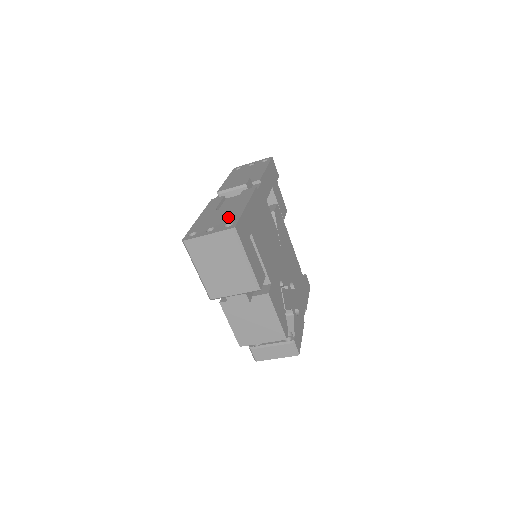
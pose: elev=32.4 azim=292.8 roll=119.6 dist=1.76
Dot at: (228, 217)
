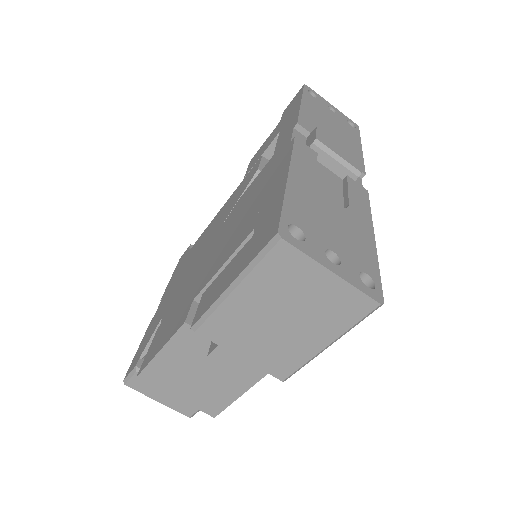
Dot at: (356, 246)
